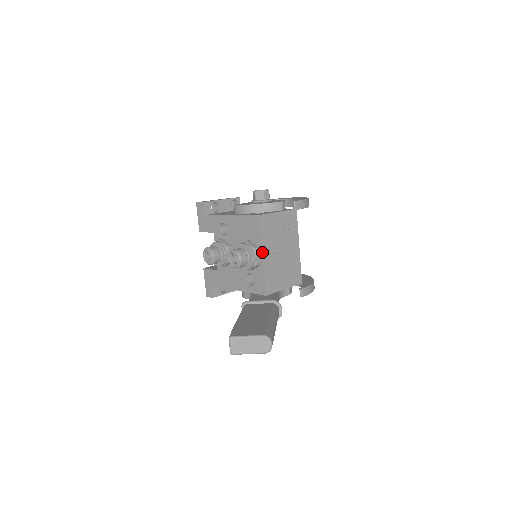
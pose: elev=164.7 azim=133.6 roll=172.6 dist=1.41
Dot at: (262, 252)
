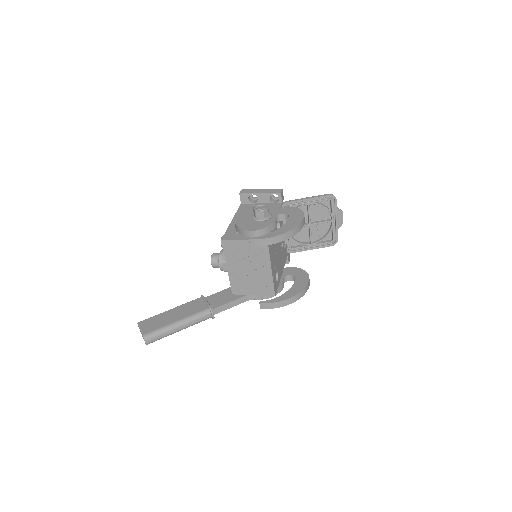
Dot at: (227, 265)
